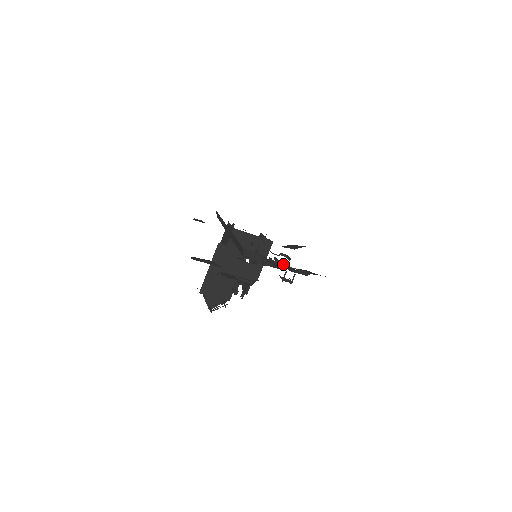
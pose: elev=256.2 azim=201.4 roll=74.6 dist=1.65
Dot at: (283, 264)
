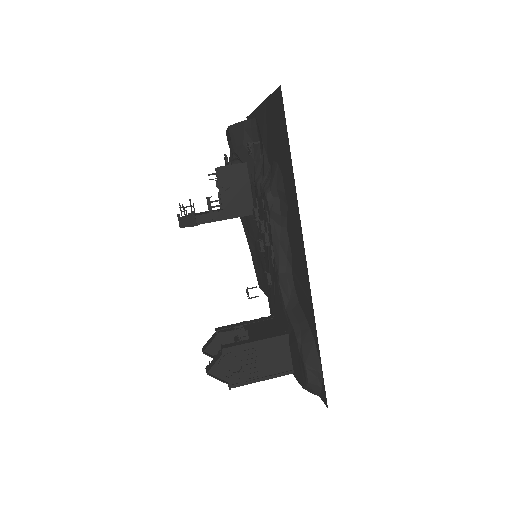
Dot at: (264, 234)
